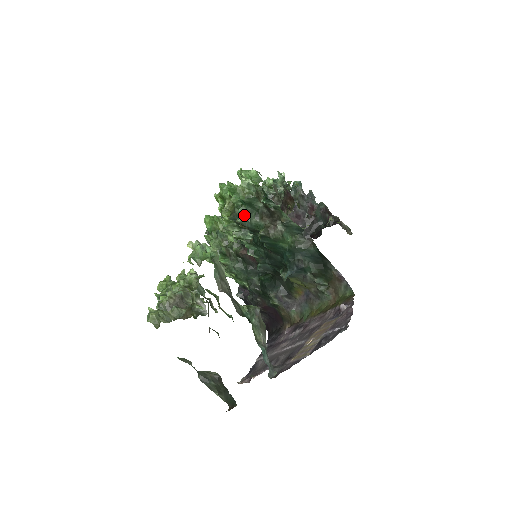
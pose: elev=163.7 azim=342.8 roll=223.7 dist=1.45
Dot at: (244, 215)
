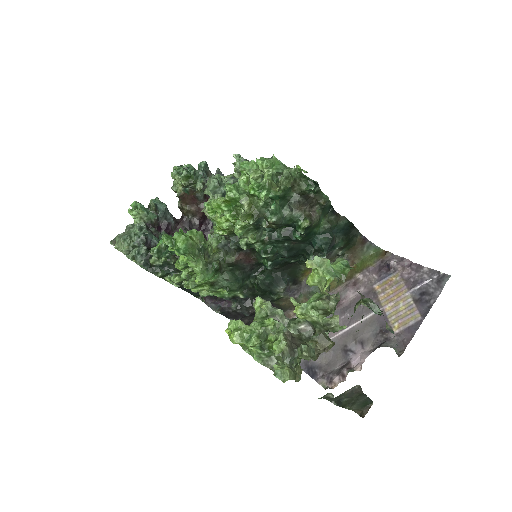
Dot at: (278, 212)
